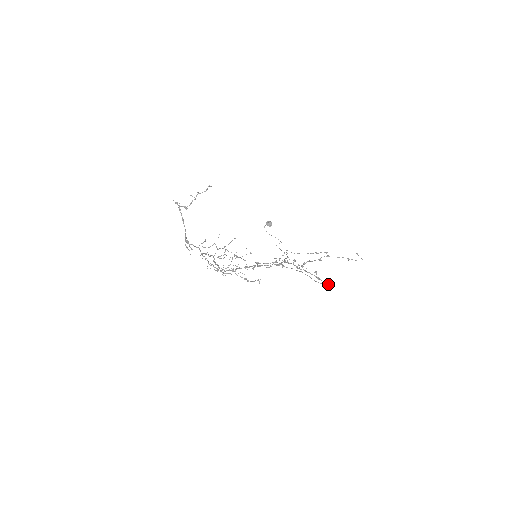
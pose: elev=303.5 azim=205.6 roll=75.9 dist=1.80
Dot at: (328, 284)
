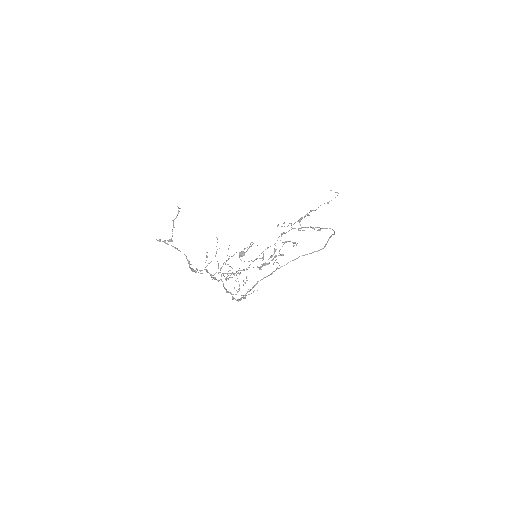
Dot at: (330, 228)
